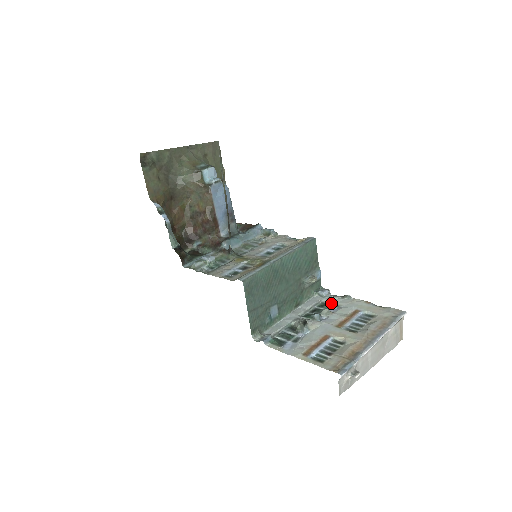
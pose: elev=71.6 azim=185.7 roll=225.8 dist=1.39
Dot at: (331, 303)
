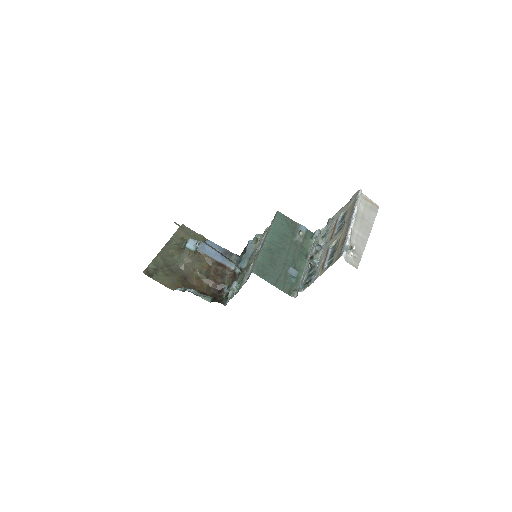
Dot at: (323, 234)
